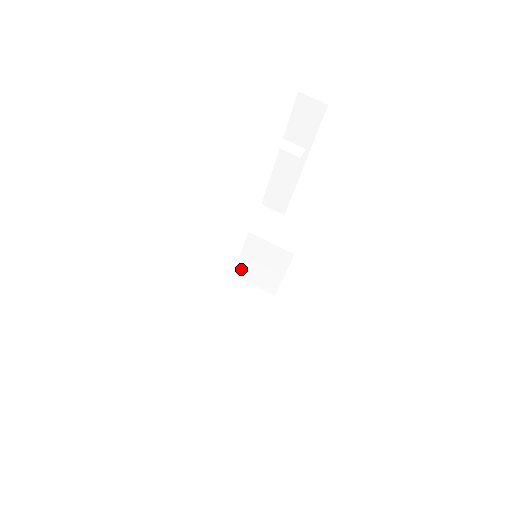
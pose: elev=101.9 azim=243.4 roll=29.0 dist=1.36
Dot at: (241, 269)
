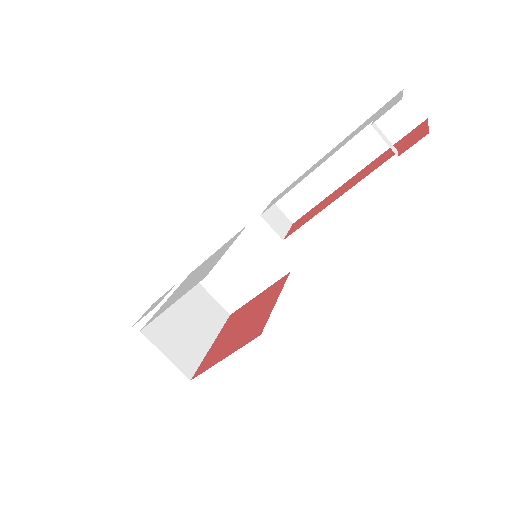
Dot at: occluded
